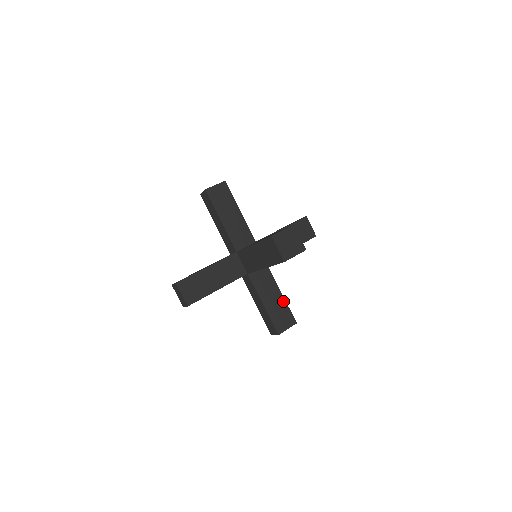
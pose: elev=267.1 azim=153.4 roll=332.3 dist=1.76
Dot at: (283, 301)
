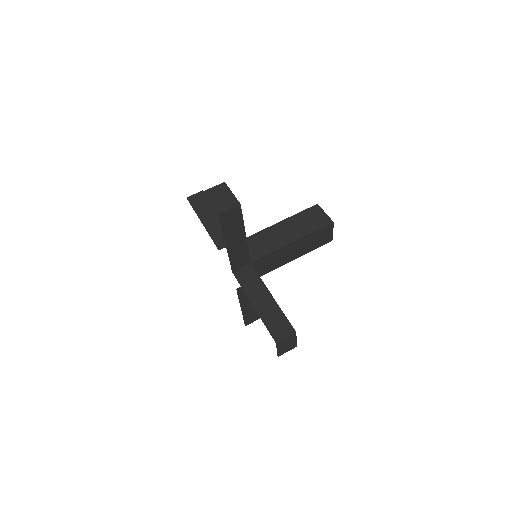
Dot at: occluded
